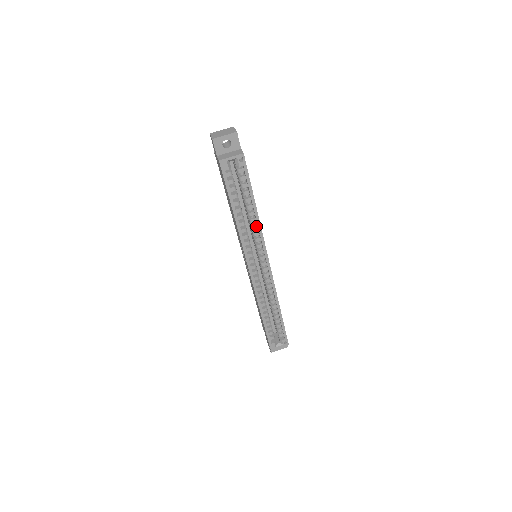
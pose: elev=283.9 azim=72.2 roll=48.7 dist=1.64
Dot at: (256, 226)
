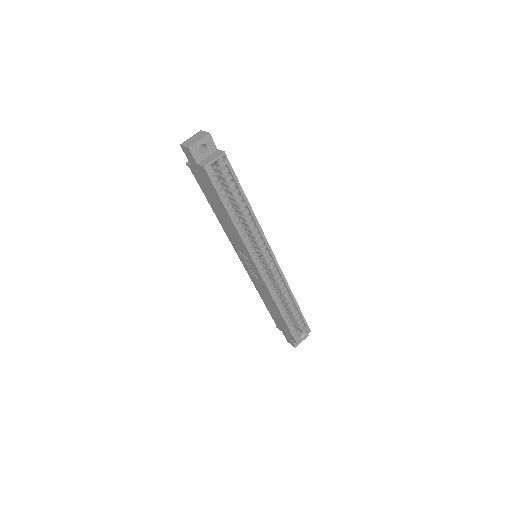
Dot at: (253, 223)
